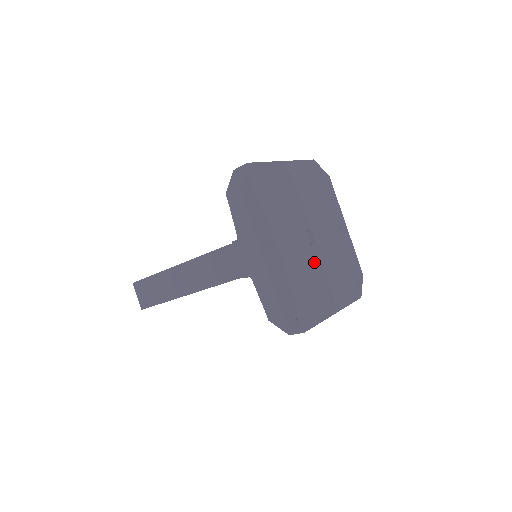
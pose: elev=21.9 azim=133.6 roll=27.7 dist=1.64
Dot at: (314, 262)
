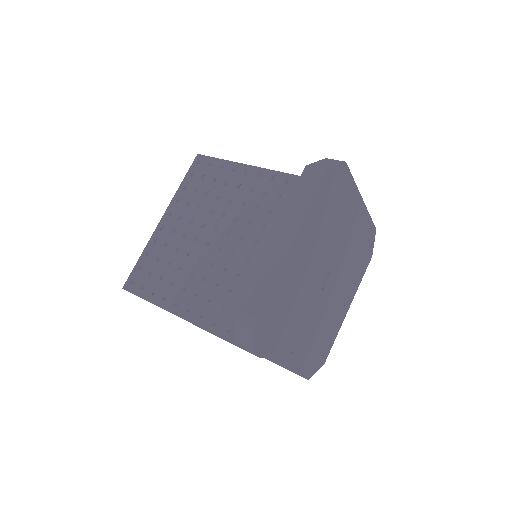
Dot at: (330, 297)
